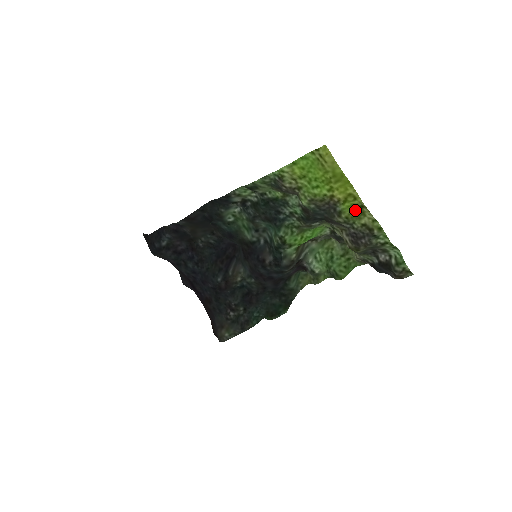
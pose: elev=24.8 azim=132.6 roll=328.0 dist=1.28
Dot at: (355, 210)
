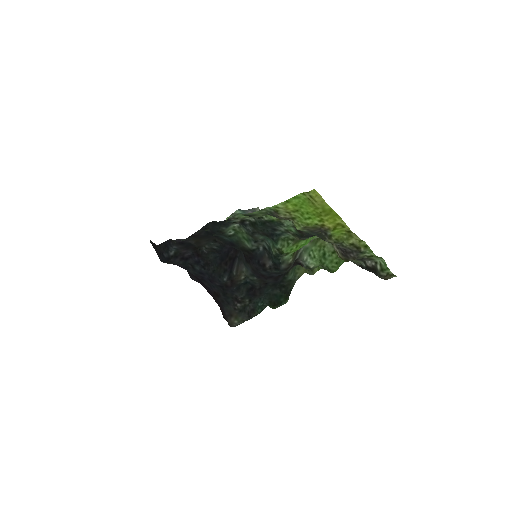
Dot at: (344, 234)
